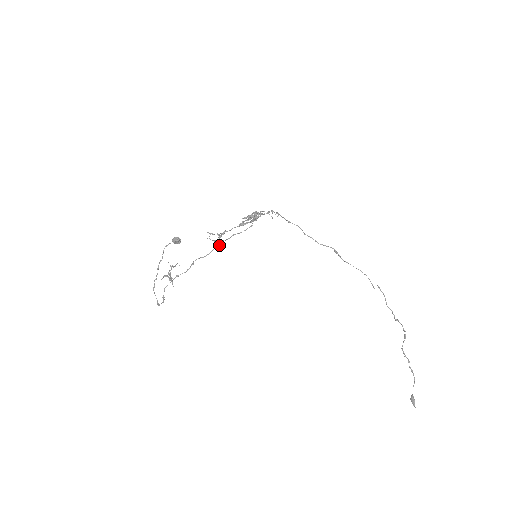
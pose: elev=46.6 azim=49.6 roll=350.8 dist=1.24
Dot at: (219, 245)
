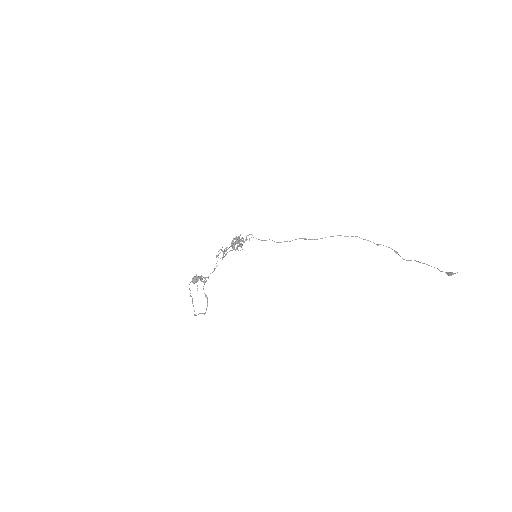
Dot at: (226, 254)
